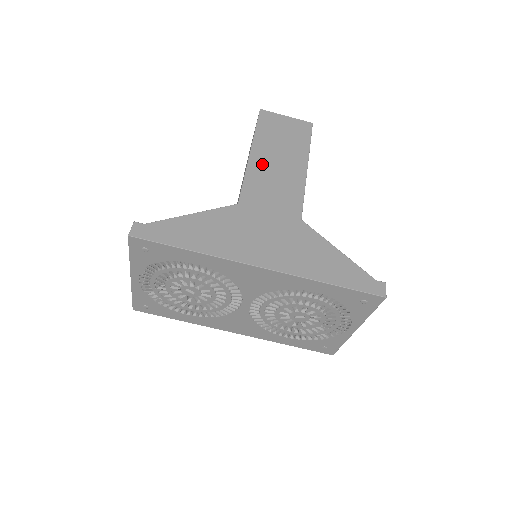
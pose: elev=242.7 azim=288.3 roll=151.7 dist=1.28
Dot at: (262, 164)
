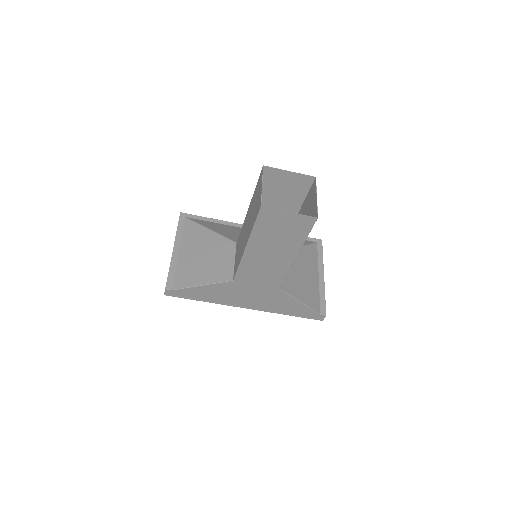
Dot at: (255, 256)
